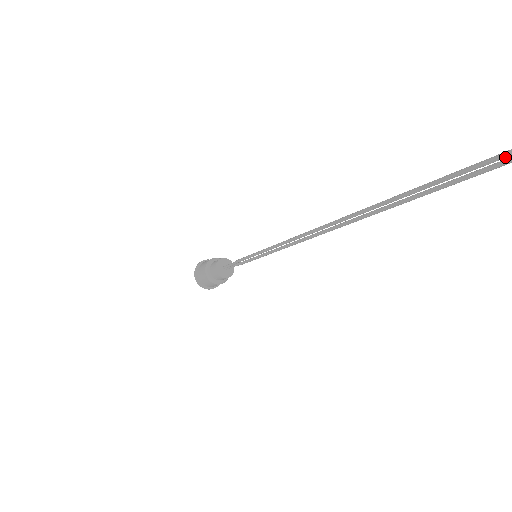
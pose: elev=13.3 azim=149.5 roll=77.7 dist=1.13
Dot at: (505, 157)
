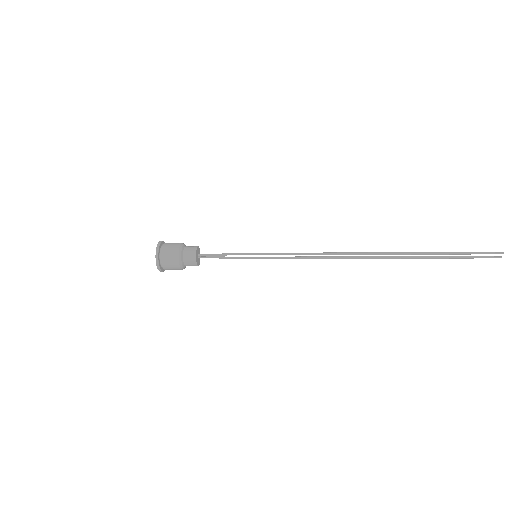
Dot at: occluded
